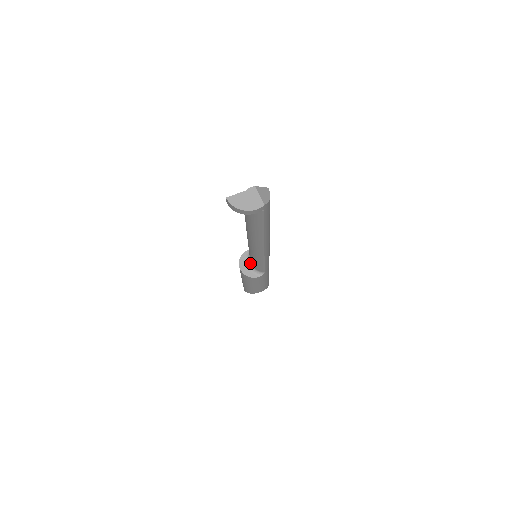
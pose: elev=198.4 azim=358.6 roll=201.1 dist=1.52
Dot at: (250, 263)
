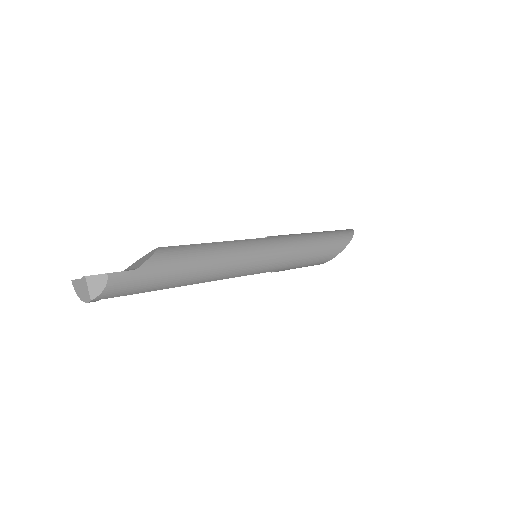
Dot at: occluded
